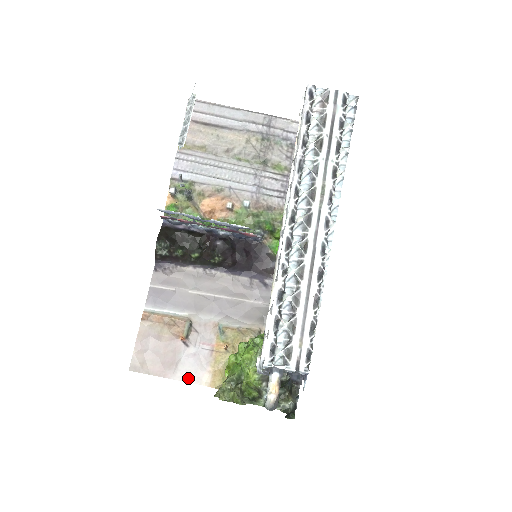
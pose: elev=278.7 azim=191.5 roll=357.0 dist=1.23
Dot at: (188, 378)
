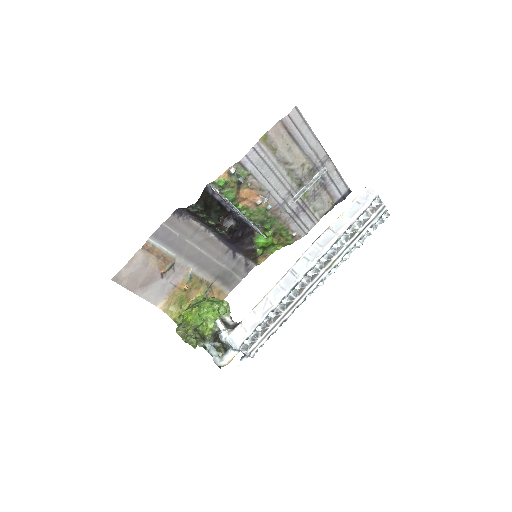
Dot at: (149, 298)
